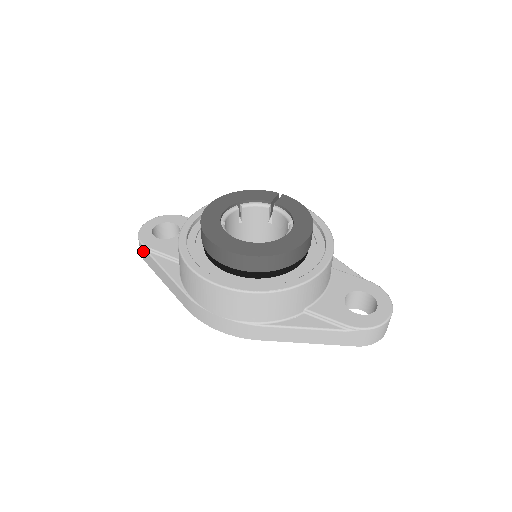
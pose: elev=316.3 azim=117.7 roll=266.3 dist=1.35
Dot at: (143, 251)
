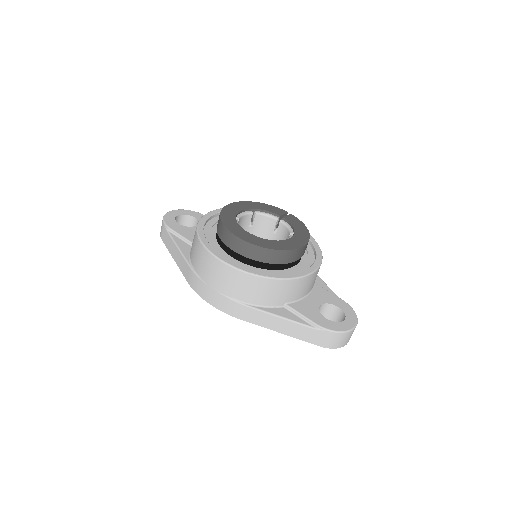
Dot at: (164, 230)
